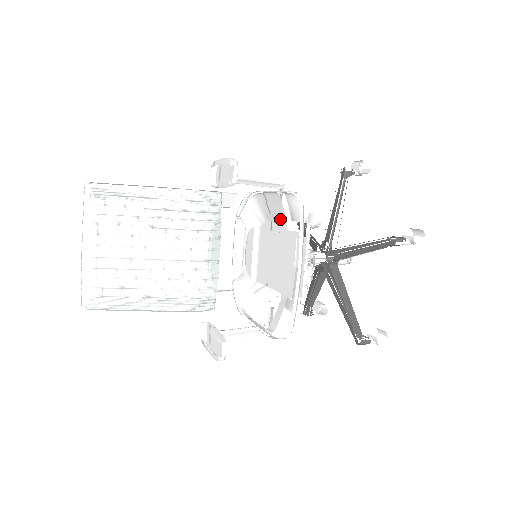
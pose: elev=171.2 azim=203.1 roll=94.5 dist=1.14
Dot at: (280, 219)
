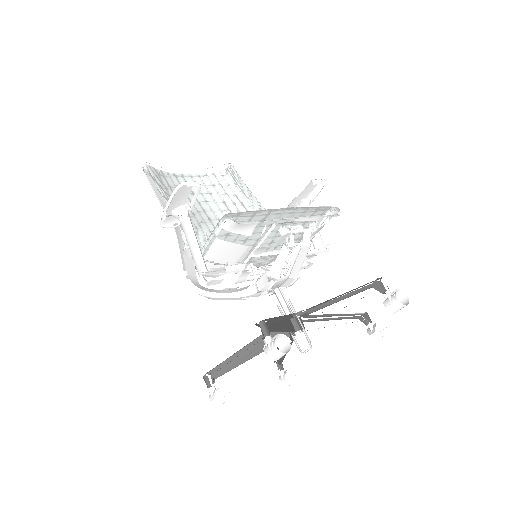
Dot at: occluded
